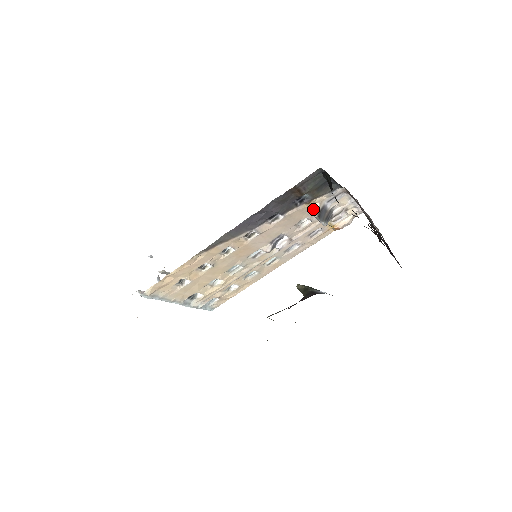
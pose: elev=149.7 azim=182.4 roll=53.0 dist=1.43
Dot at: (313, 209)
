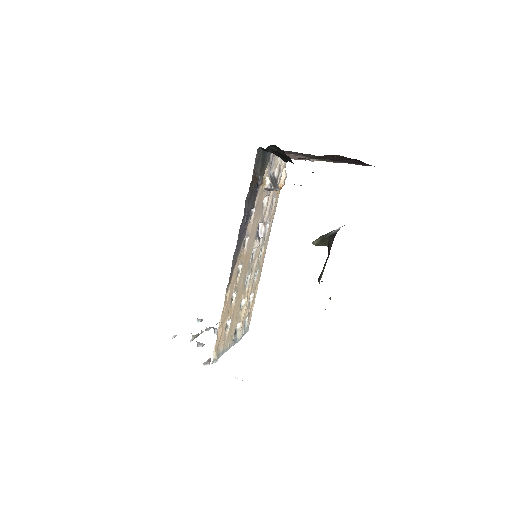
Dot at: (266, 185)
